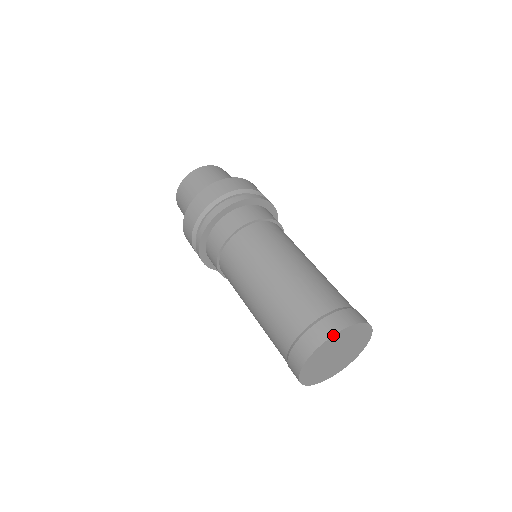
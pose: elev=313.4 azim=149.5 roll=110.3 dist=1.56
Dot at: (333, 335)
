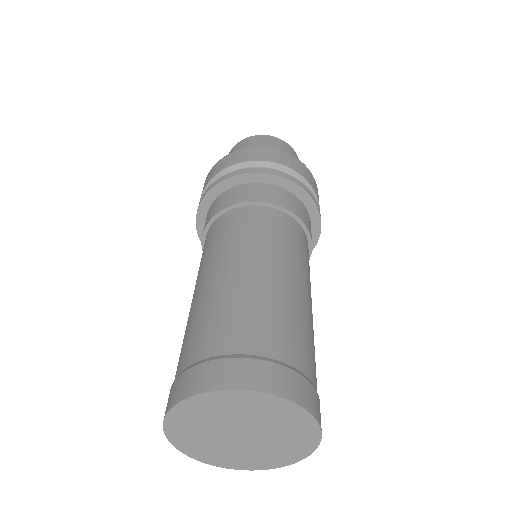
Dot at: (178, 402)
